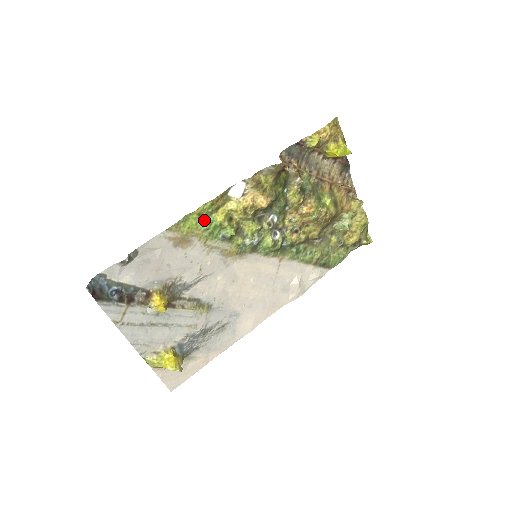
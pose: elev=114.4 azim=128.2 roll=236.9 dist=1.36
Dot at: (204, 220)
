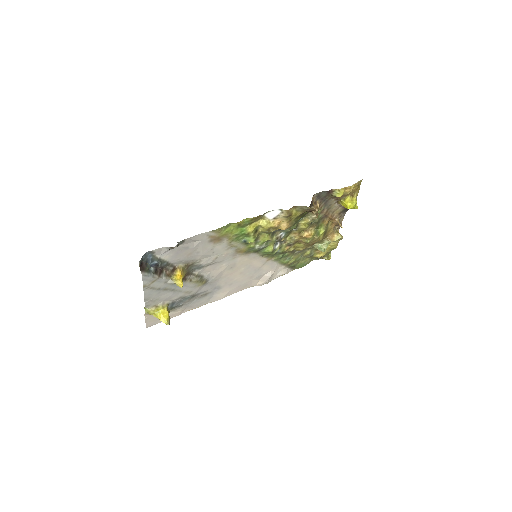
Dot at: (239, 228)
